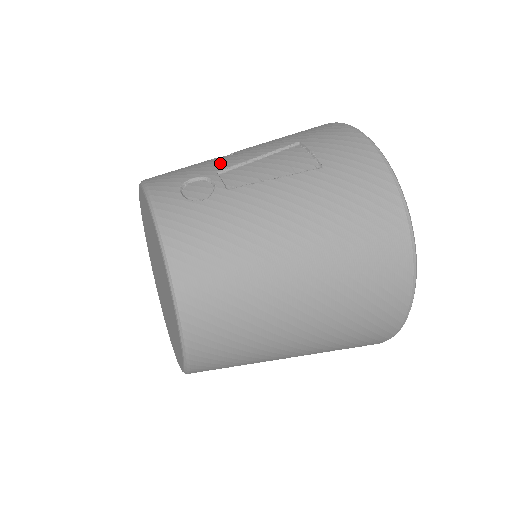
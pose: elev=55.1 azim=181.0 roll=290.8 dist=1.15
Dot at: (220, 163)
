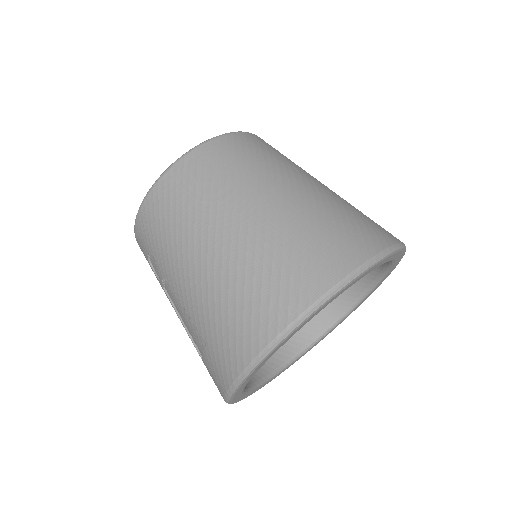
Dot at: occluded
